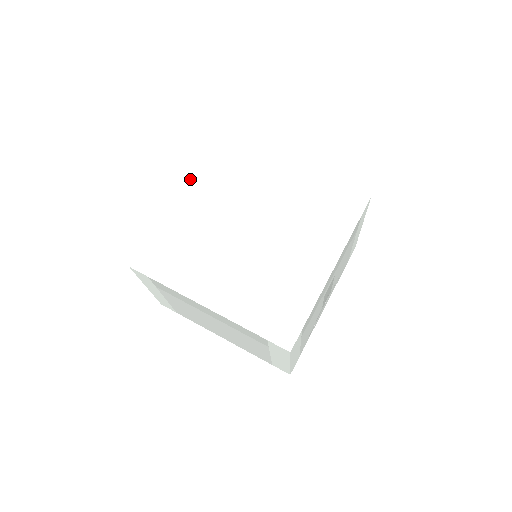
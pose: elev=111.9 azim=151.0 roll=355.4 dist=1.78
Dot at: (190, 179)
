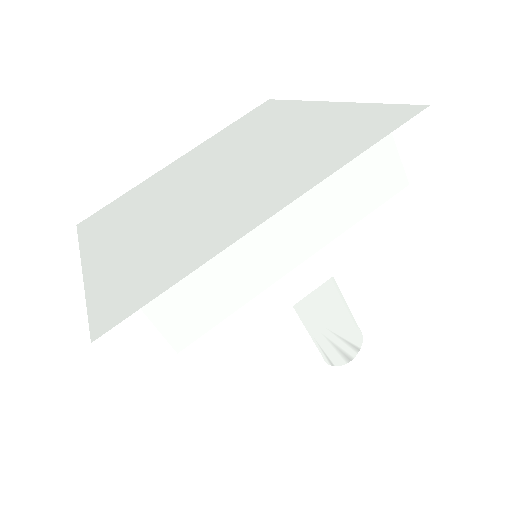
Dot at: occluded
